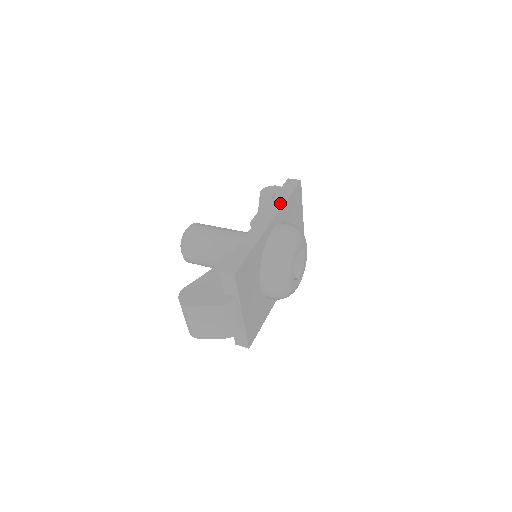
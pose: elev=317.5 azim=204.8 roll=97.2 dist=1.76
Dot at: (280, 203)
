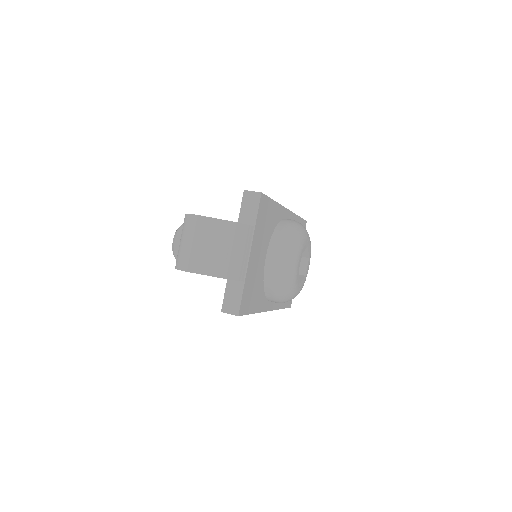
Dot at: occluded
